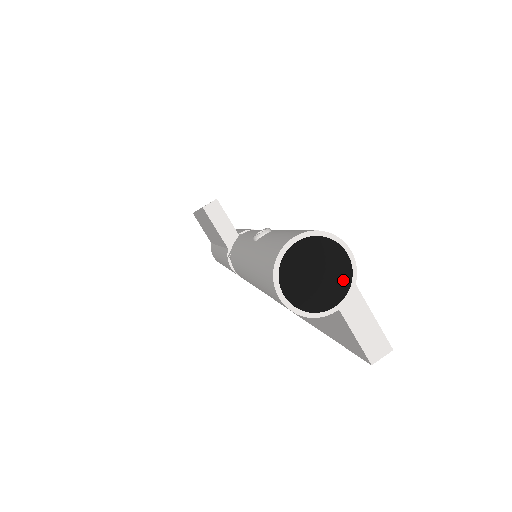
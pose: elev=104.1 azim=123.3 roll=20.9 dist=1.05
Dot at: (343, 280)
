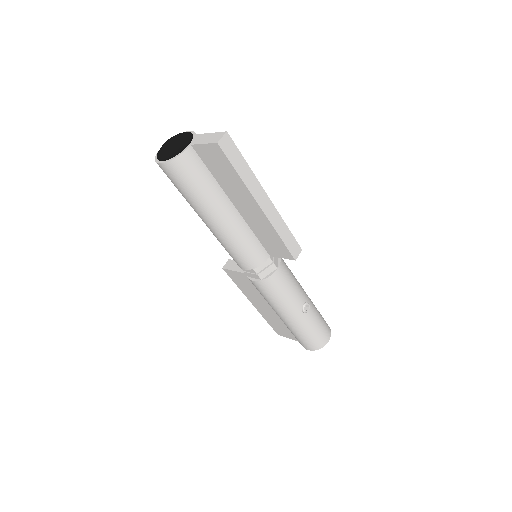
Dot at: (185, 135)
